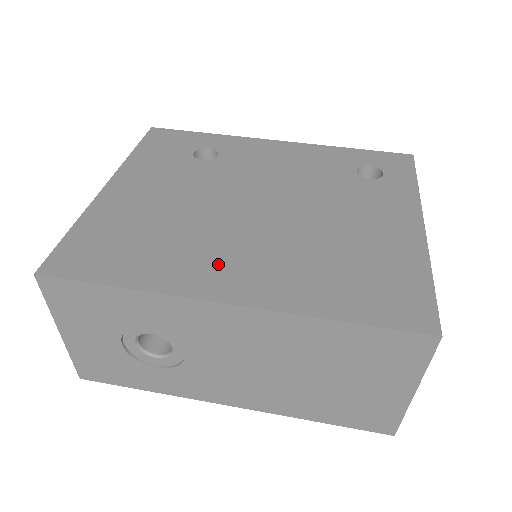
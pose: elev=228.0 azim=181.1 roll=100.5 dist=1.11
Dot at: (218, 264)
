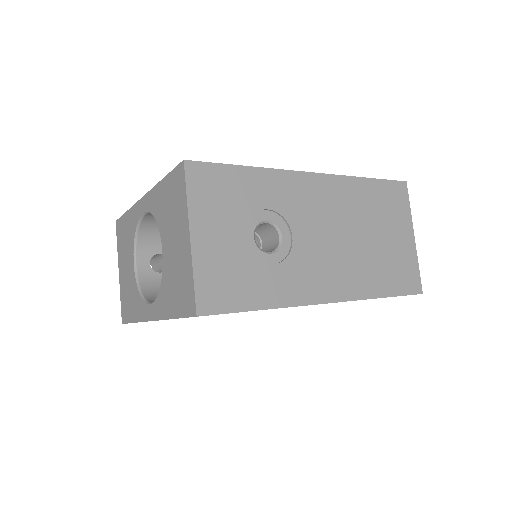
Dot at: occluded
